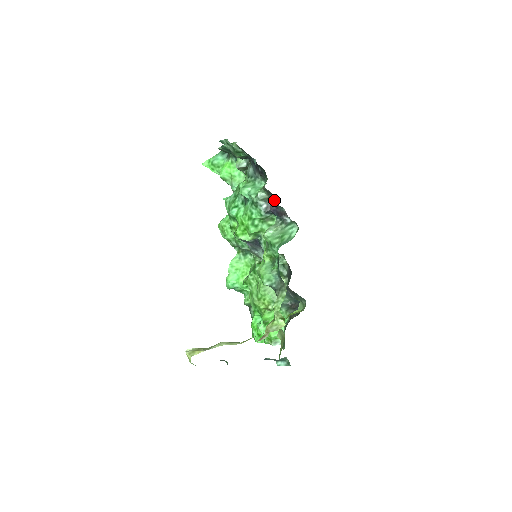
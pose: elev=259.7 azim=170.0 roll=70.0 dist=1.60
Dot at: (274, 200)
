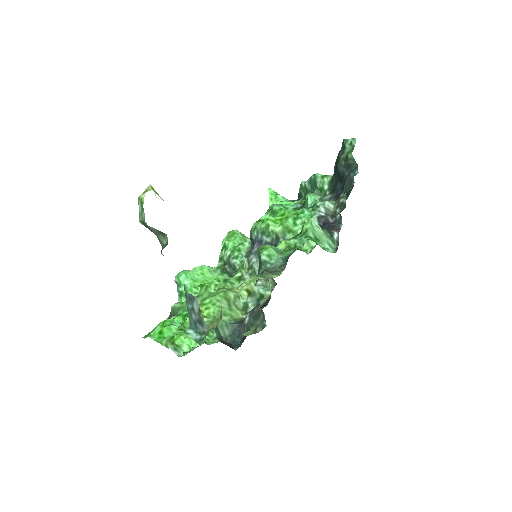
Dot at: (340, 212)
